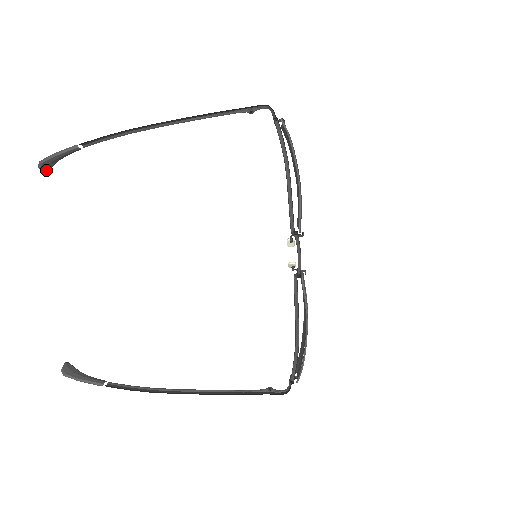
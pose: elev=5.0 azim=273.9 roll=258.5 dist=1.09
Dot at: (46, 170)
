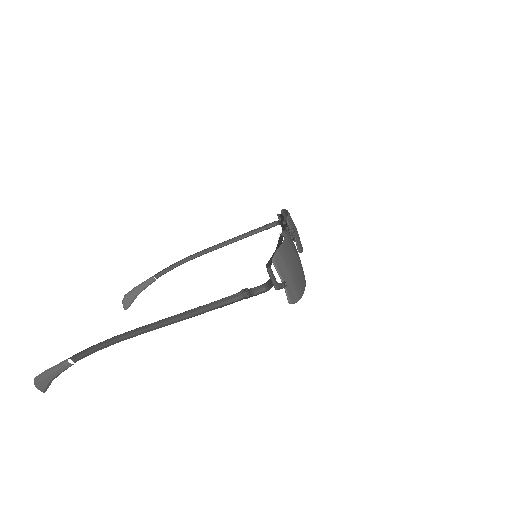
Dot at: (126, 306)
